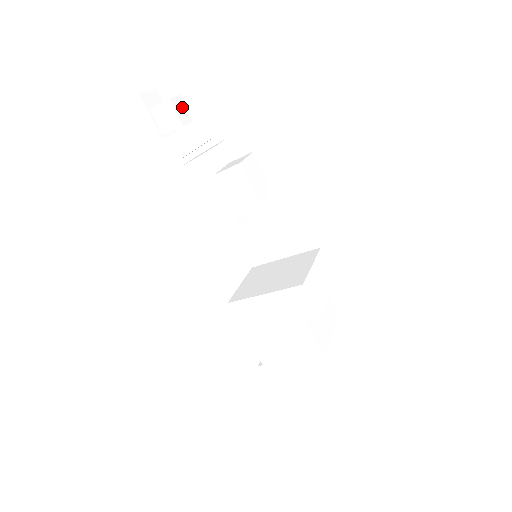
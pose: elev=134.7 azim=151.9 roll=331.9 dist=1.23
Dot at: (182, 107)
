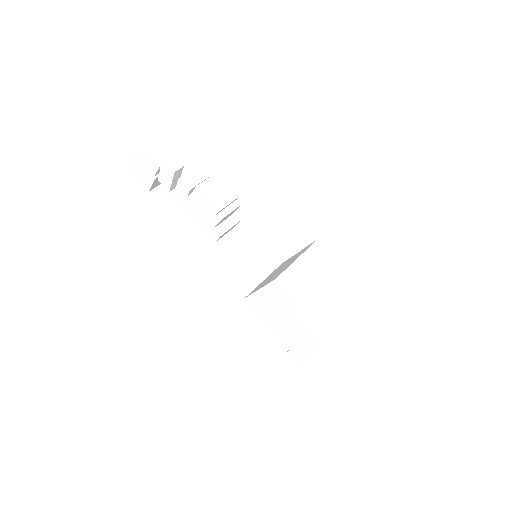
Dot at: (159, 152)
